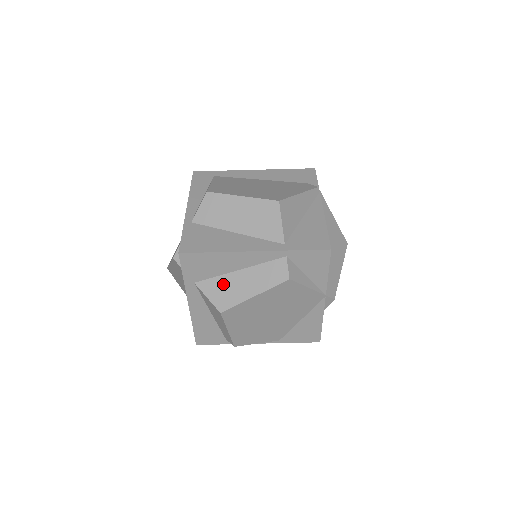
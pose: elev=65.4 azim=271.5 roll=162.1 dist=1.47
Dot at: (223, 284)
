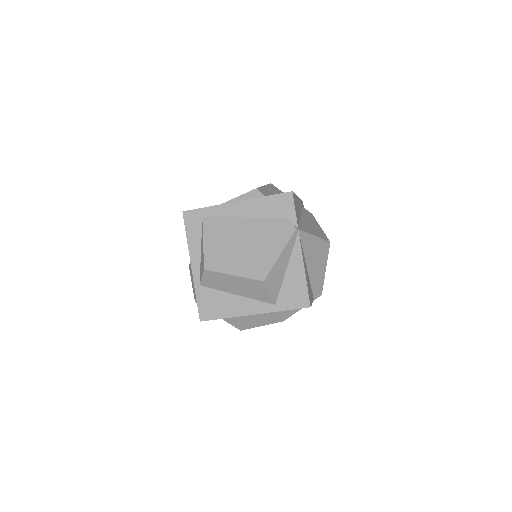
Dot at: (237, 318)
